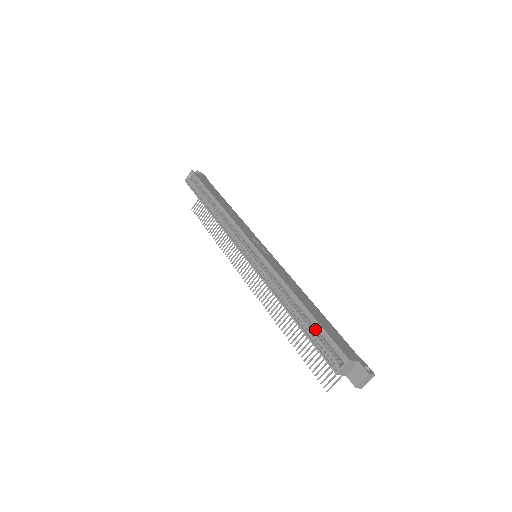
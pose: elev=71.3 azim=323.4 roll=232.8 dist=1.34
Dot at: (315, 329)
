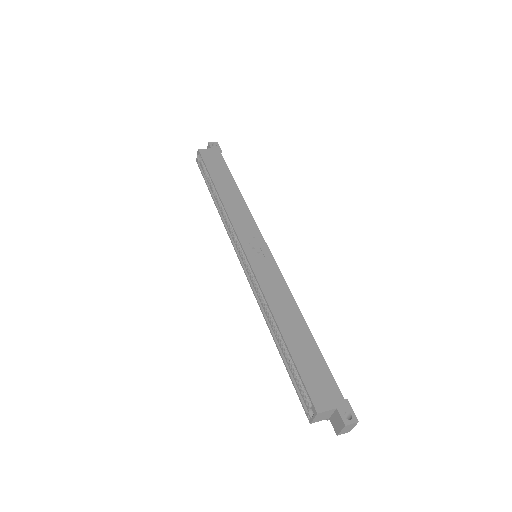
Dot at: occluded
